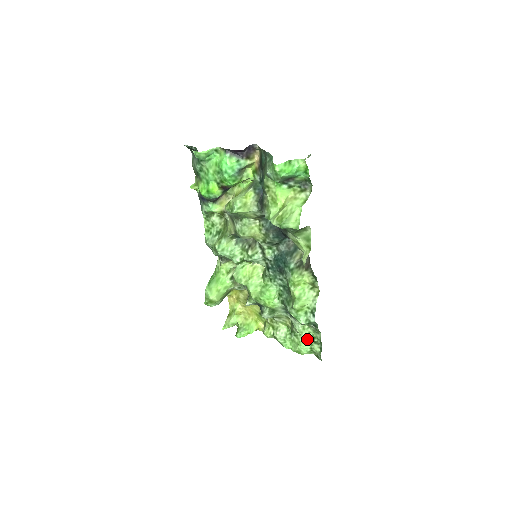
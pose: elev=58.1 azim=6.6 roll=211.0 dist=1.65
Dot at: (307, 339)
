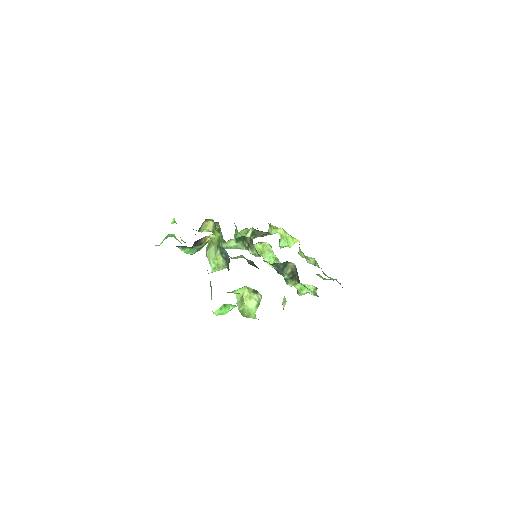
Dot at: occluded
